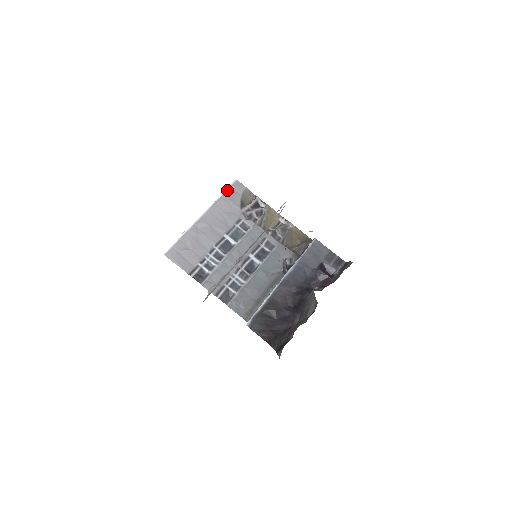
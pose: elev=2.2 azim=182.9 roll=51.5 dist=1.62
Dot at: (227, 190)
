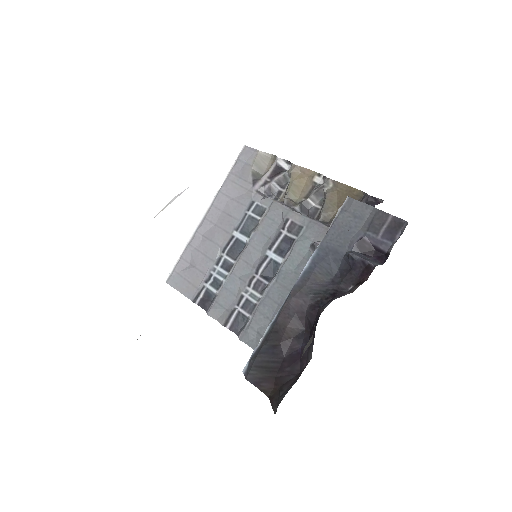
Dot at: (233, 166)
